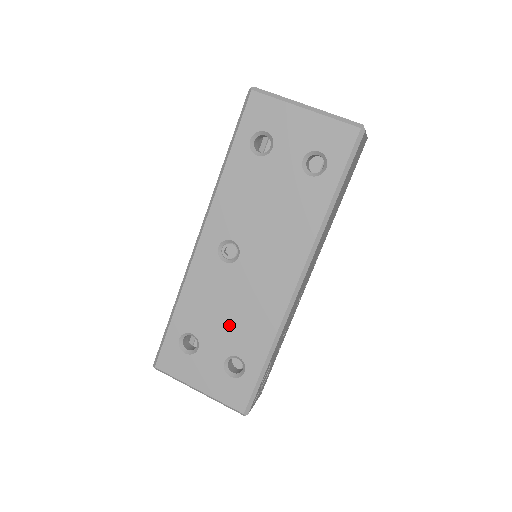
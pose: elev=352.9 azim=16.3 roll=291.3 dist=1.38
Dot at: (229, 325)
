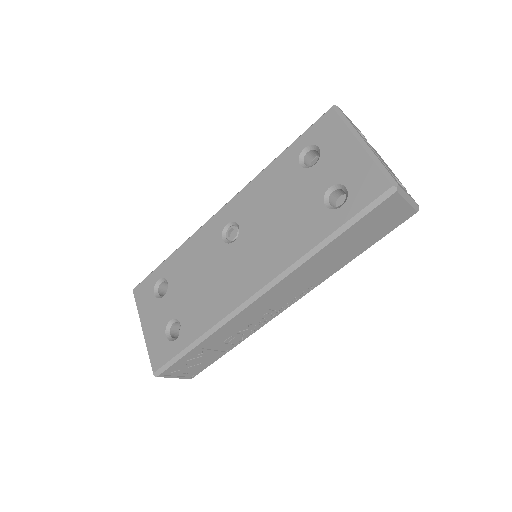
Dot at: (192, 293)
